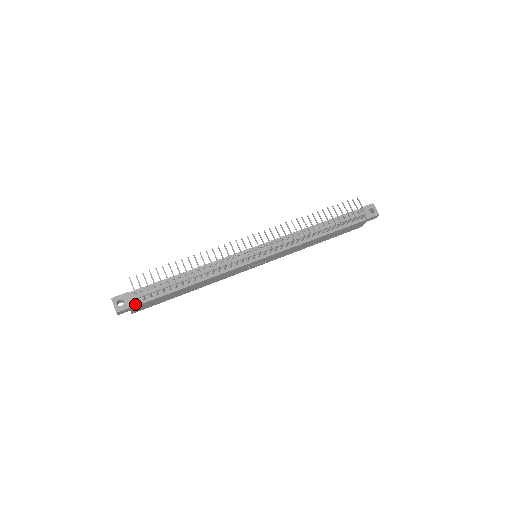
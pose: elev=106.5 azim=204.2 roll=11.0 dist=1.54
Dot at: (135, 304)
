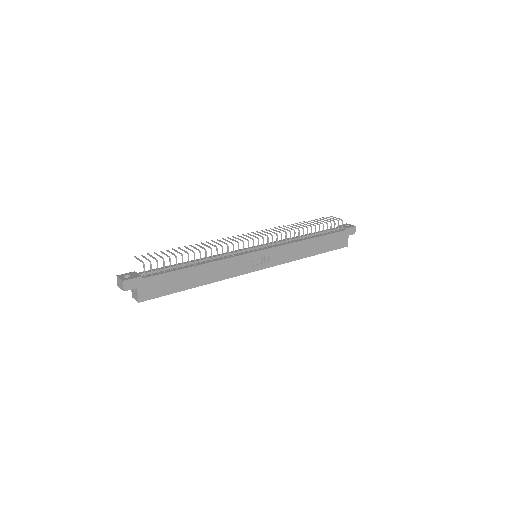
Dot at: (142, 277)
